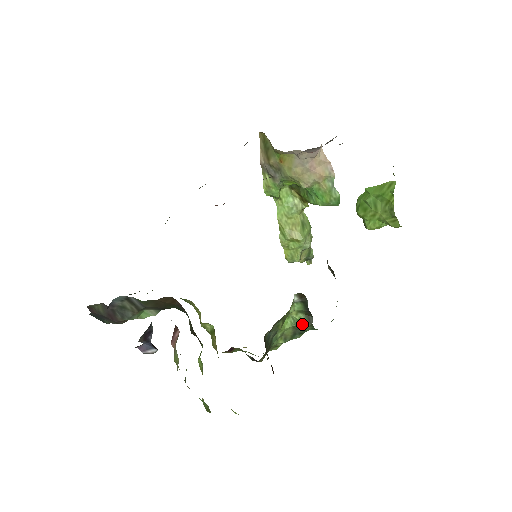
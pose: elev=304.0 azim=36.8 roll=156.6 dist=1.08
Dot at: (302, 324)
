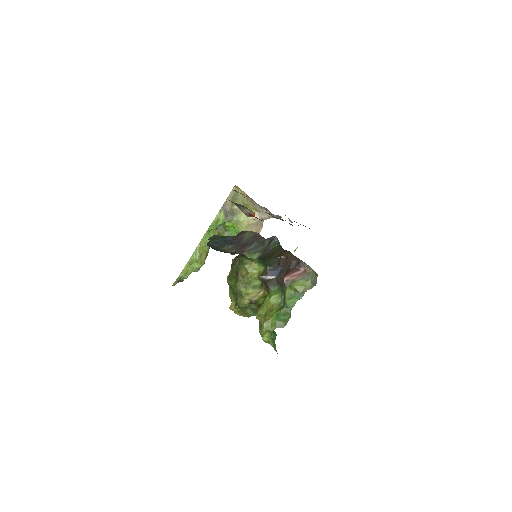
Dot at: occluded
